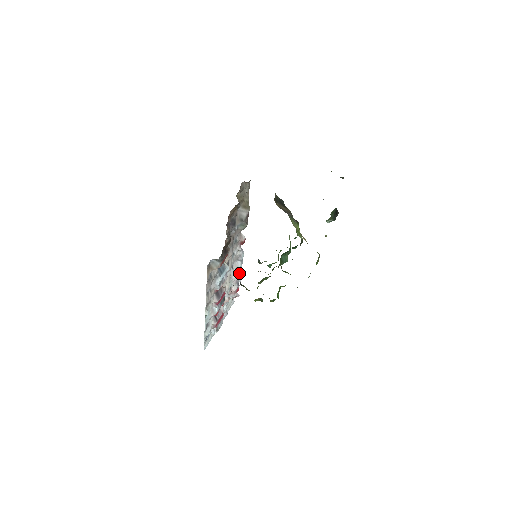
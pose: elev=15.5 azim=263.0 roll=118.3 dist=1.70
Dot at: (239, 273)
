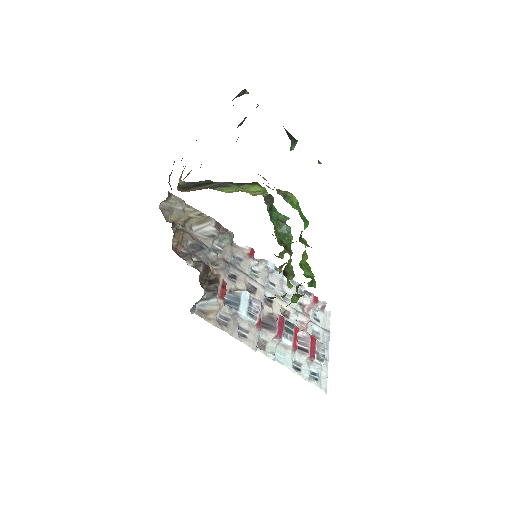
Dot at: (291, 283)
